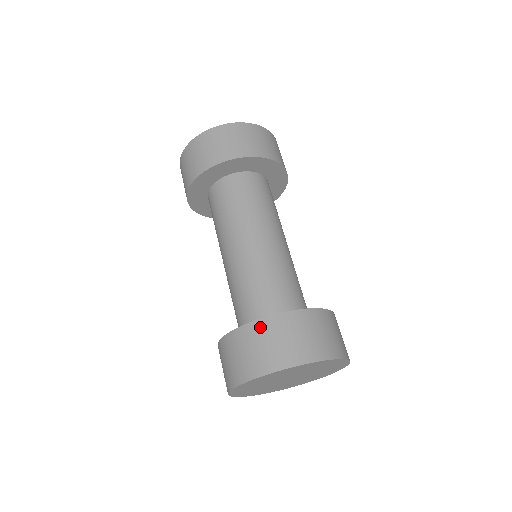
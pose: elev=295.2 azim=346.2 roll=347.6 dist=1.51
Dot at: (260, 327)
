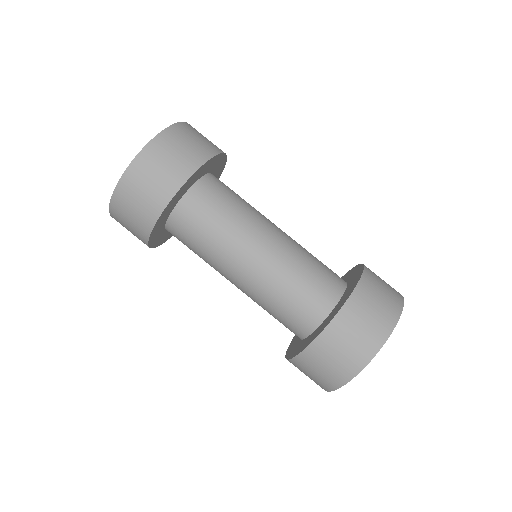
Dot at: (319, 347)
